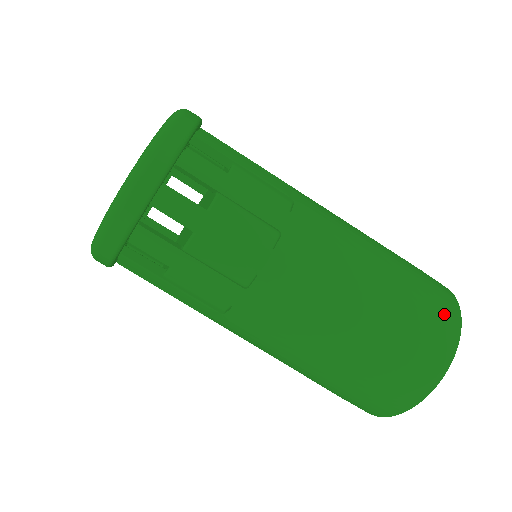
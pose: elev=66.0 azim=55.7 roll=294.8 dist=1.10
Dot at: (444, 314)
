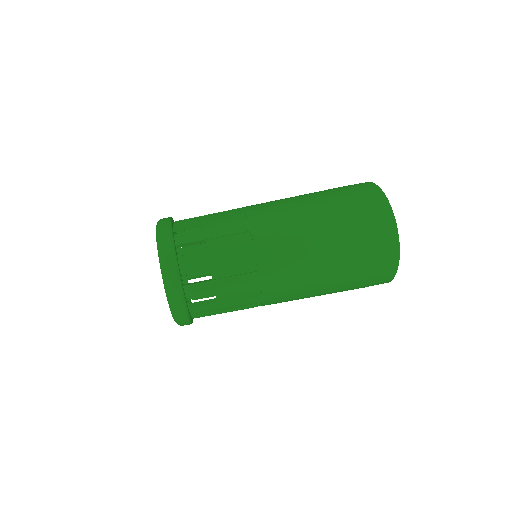
Dot at: (358, 185)
